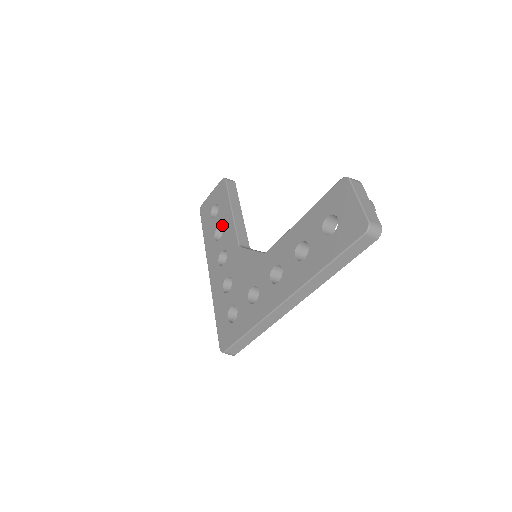
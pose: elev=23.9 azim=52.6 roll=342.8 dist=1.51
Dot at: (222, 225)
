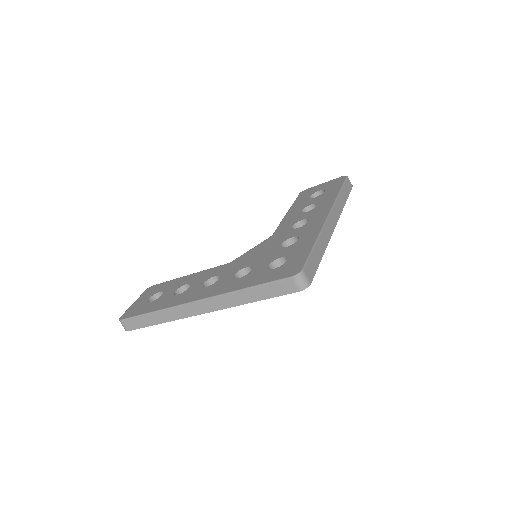
Dot at: (183, 284)
